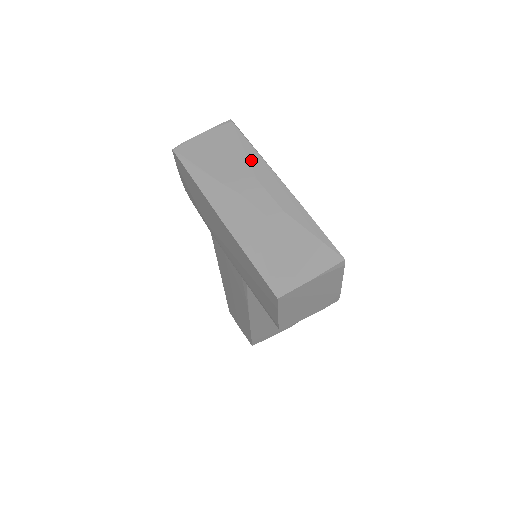
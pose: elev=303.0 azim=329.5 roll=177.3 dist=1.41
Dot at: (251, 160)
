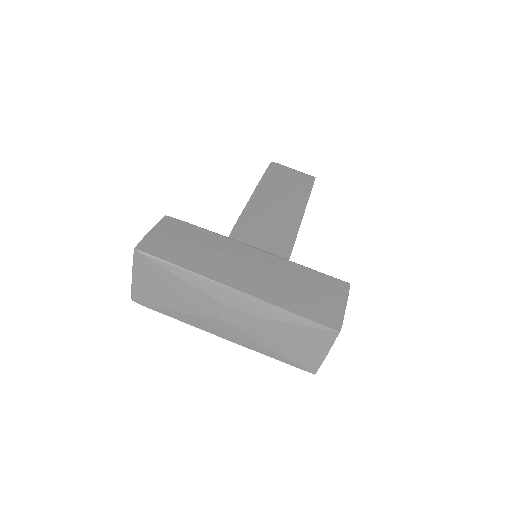
Dot at: (196, 286)
